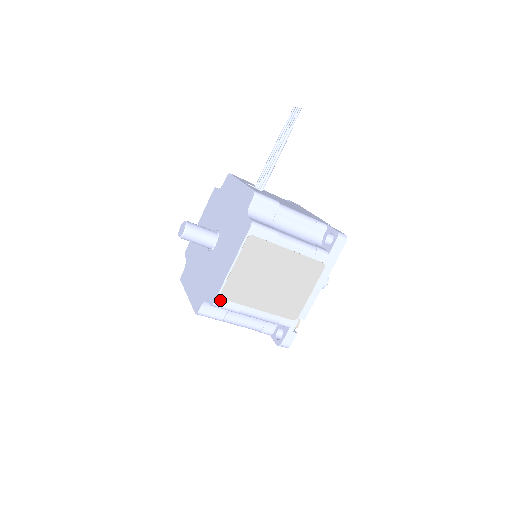
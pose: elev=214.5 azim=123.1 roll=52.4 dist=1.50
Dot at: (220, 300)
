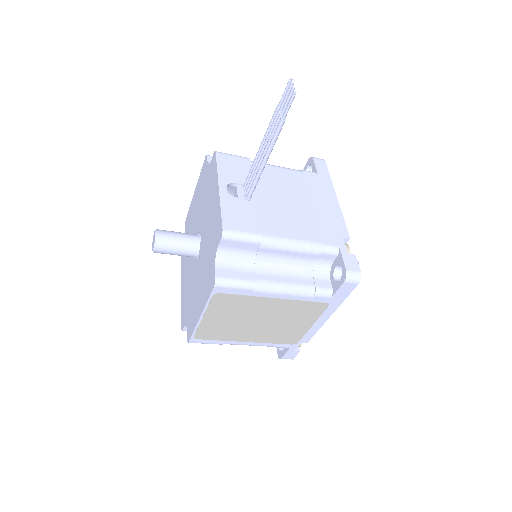
Dot at: (196, 340)
